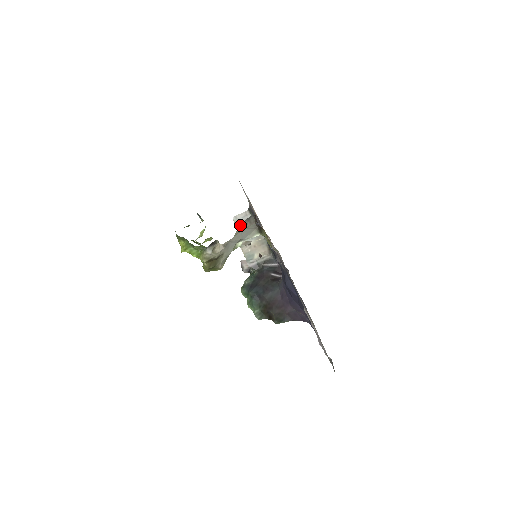
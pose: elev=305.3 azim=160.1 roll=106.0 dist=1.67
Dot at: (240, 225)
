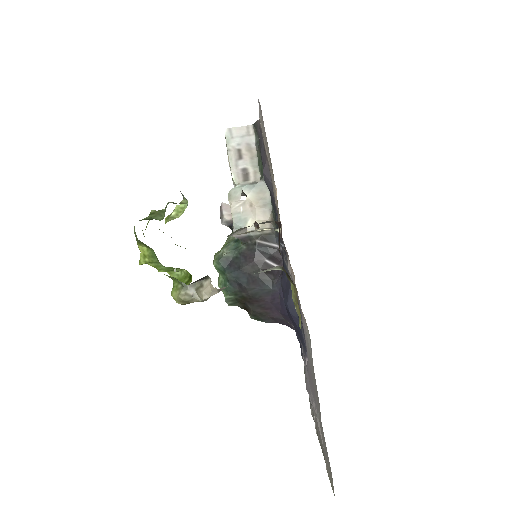
Dot at: (235, 151)
